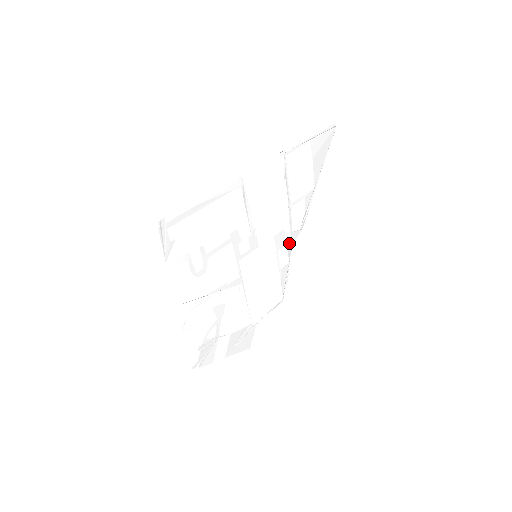
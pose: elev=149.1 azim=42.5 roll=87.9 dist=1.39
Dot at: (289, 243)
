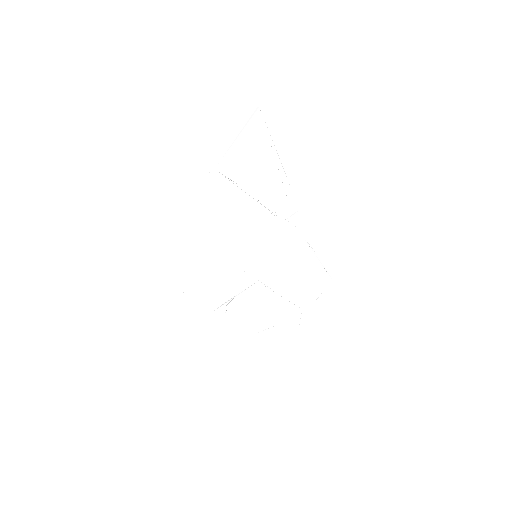
Dot at: (290, 230)
